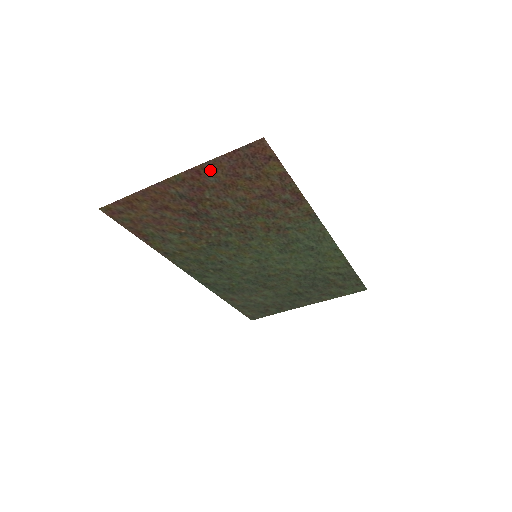
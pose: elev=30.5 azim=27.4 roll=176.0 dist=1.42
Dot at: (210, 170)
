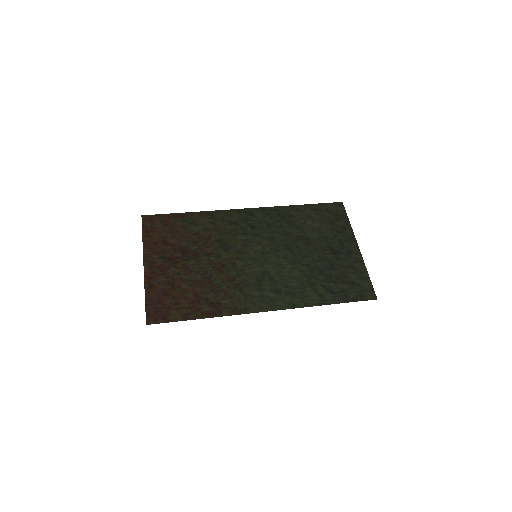
Dot at: (152, 284)
